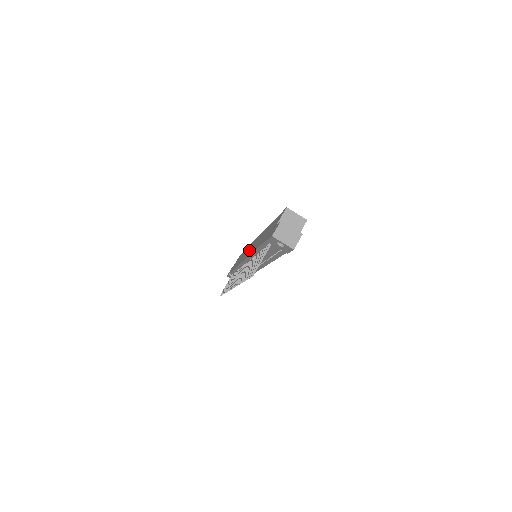
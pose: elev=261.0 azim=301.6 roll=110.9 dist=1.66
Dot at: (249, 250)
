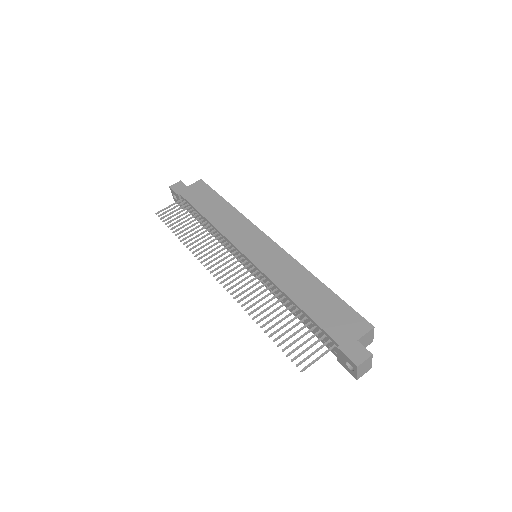
Dot at: (255, 246)
